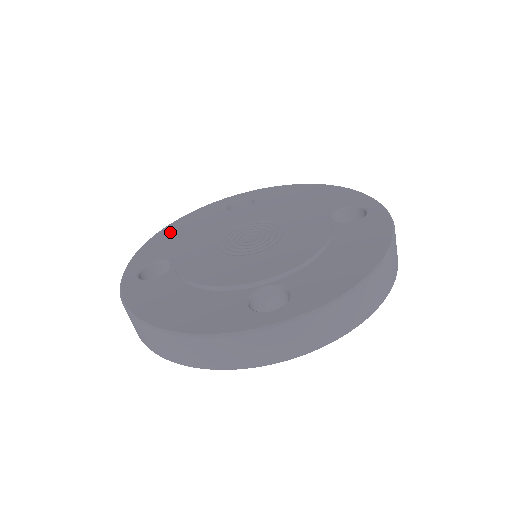
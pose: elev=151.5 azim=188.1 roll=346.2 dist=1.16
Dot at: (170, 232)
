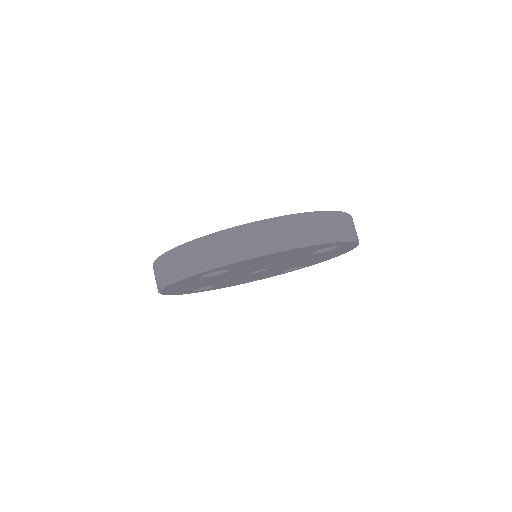
Dot at: occluded
